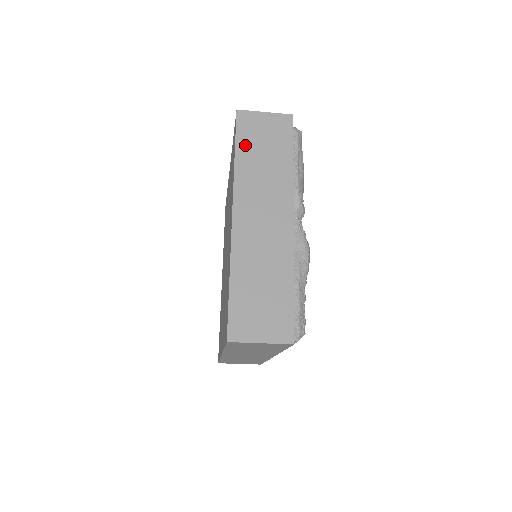
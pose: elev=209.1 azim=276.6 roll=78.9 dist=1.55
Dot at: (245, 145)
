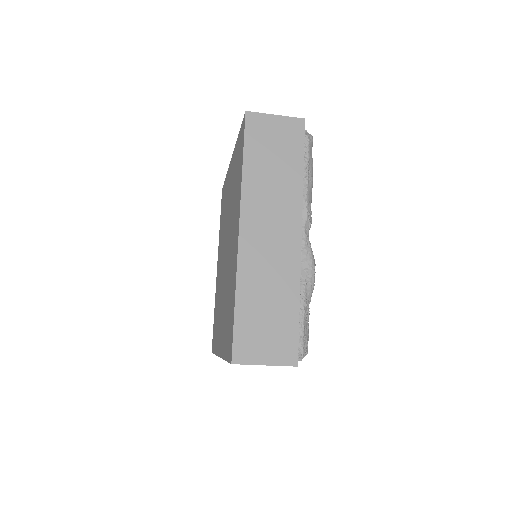
Dot at: (254, 152)
